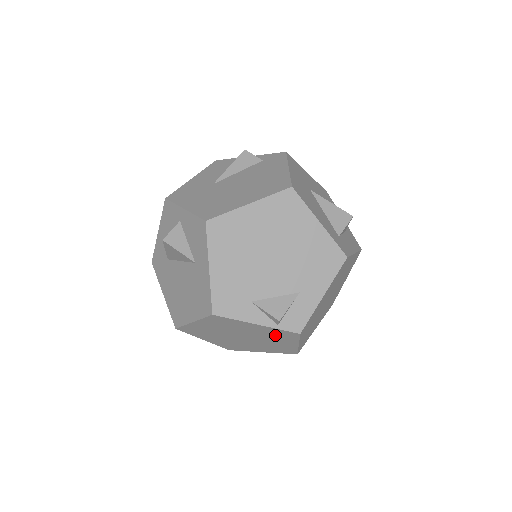
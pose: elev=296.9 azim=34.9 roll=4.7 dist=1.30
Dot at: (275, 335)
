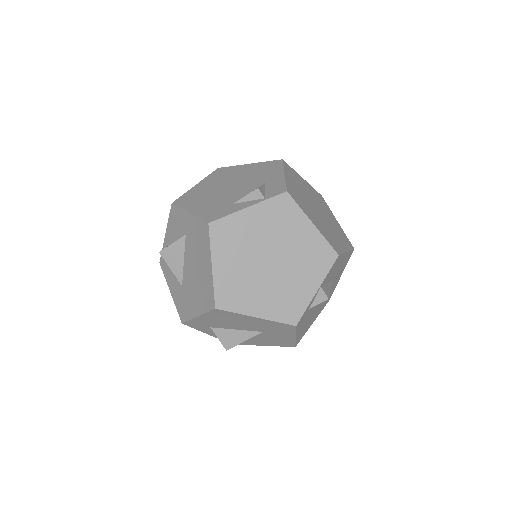
Dot at: (279, 220)
